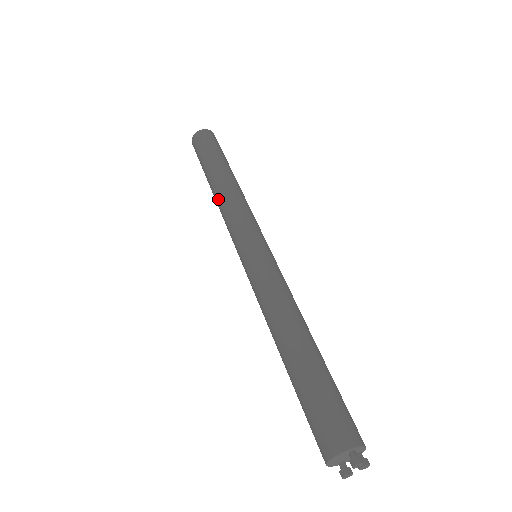
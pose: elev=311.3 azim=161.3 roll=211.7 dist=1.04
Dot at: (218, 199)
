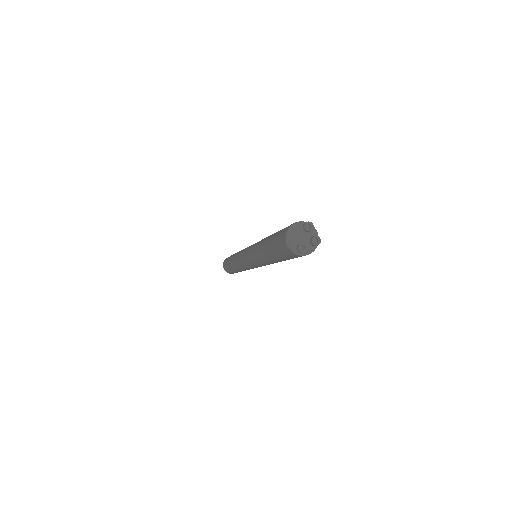
Dot at: (235, 255)
